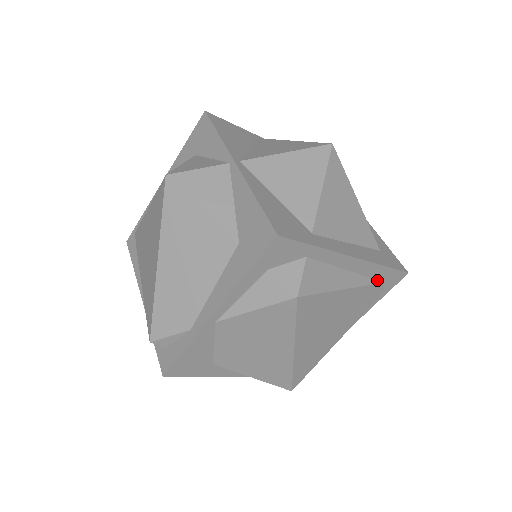
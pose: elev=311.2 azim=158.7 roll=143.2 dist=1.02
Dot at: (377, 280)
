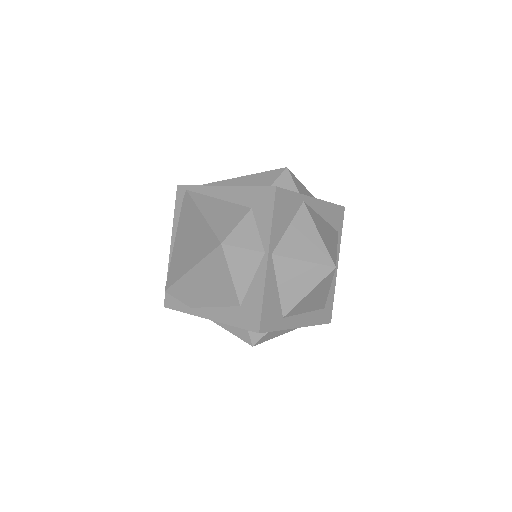
Dot at: occluded
